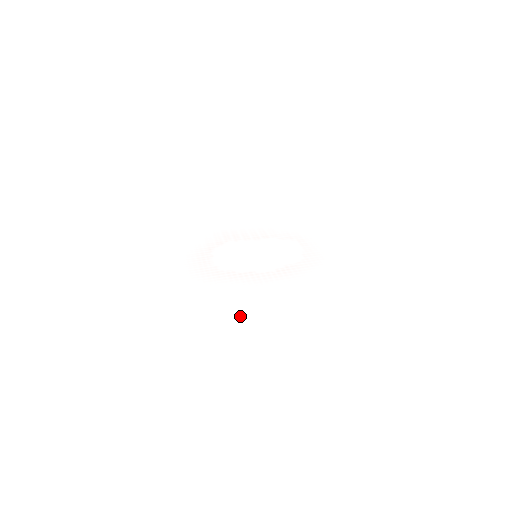
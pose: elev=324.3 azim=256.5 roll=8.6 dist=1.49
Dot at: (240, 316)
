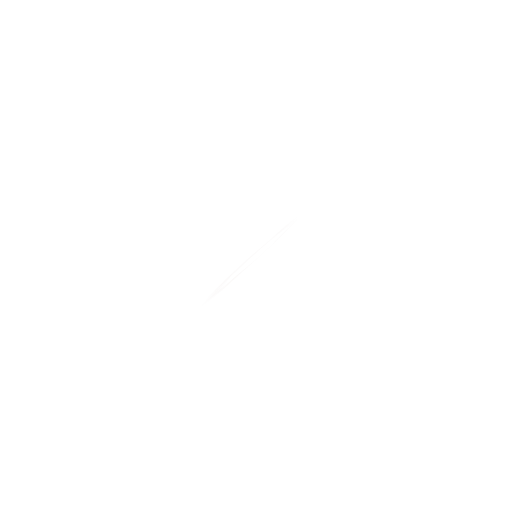
Dot at: (298, 208)
